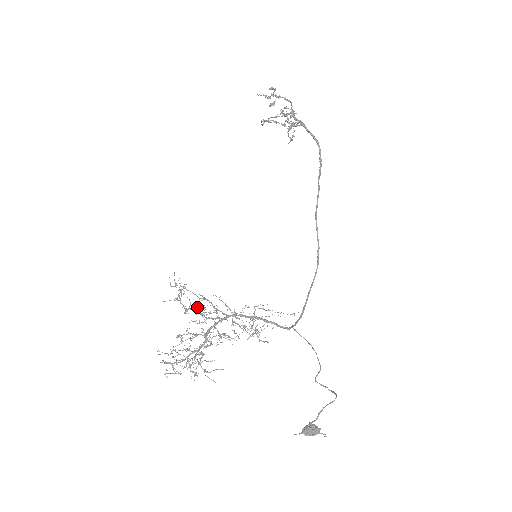
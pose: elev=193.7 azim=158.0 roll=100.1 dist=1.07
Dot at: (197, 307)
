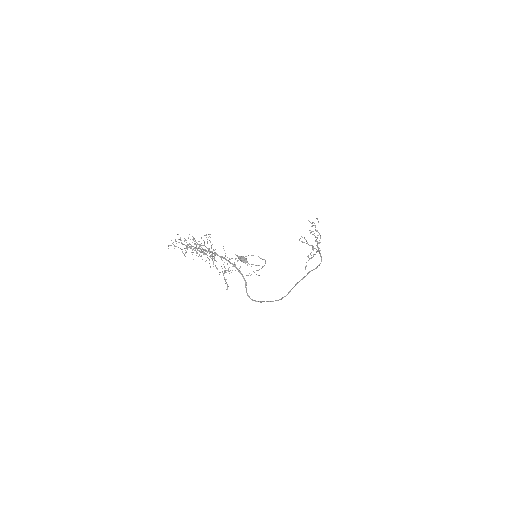
Dot at: occluded
